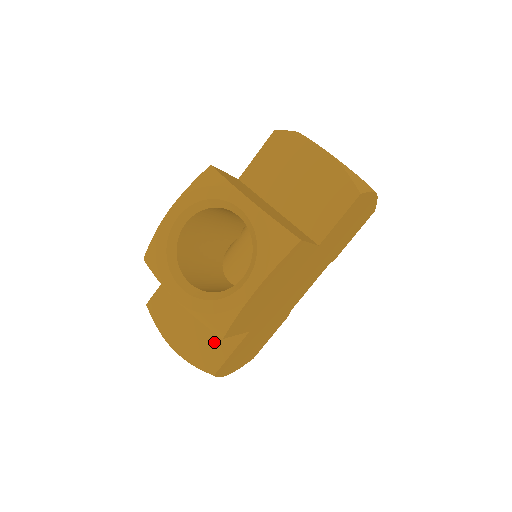
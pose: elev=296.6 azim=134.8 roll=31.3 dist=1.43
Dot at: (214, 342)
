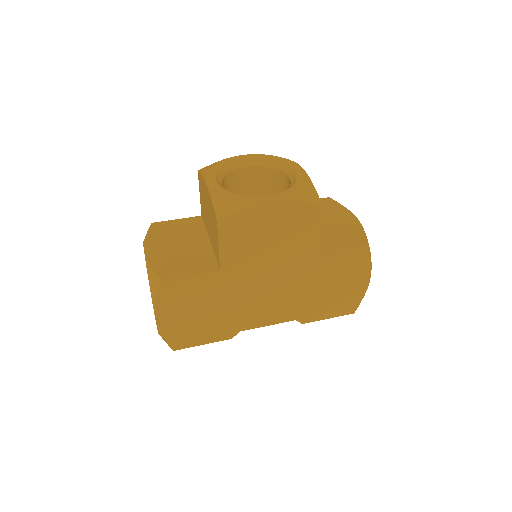
Dot at: (184, 262)
